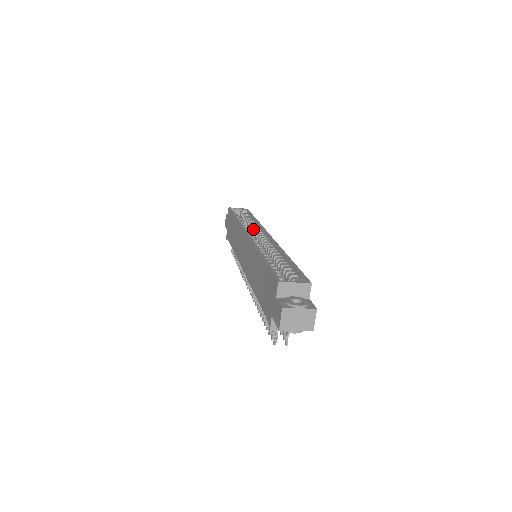
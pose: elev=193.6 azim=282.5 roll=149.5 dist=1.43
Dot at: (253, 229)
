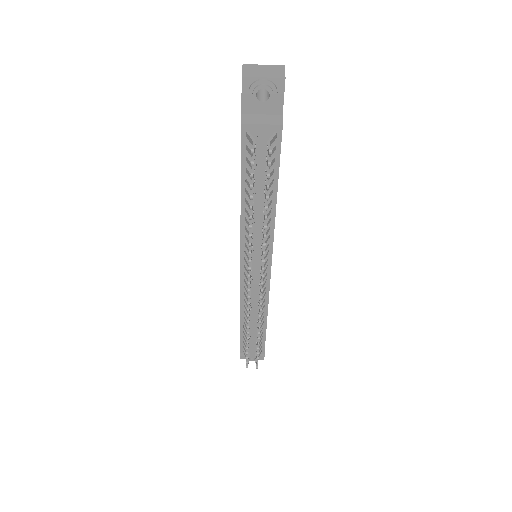
Dot at: occluded
